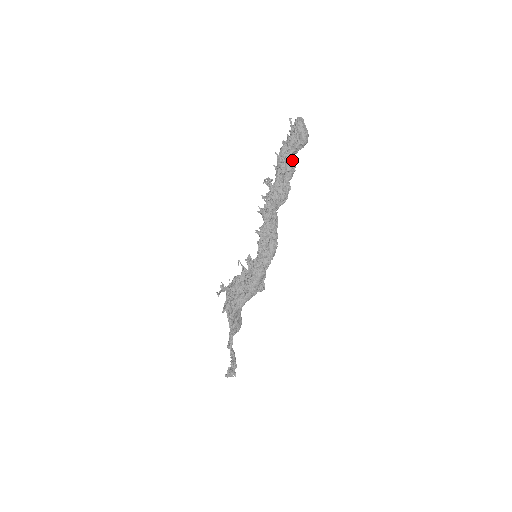
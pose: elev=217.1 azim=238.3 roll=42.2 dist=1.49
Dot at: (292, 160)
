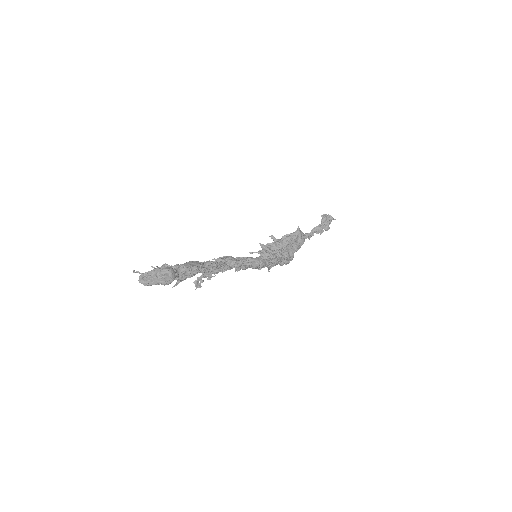
Dot at: (185, 273)
